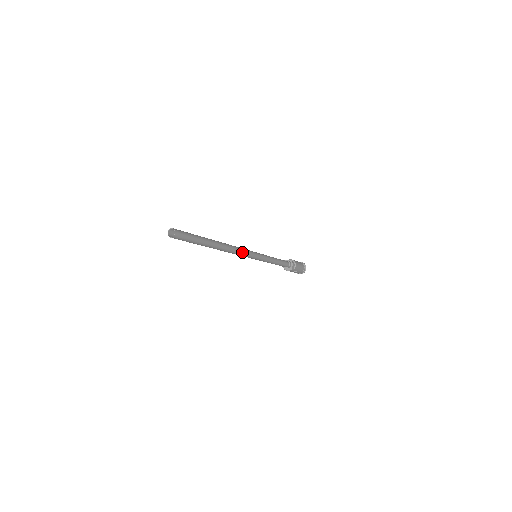
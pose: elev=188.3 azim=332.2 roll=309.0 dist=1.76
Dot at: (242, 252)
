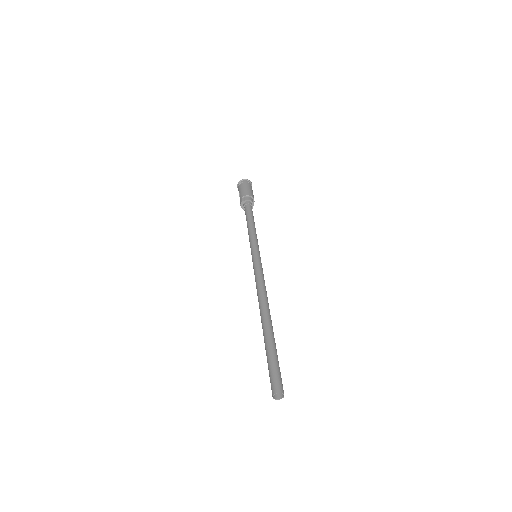
Dot at: (264, 283)
